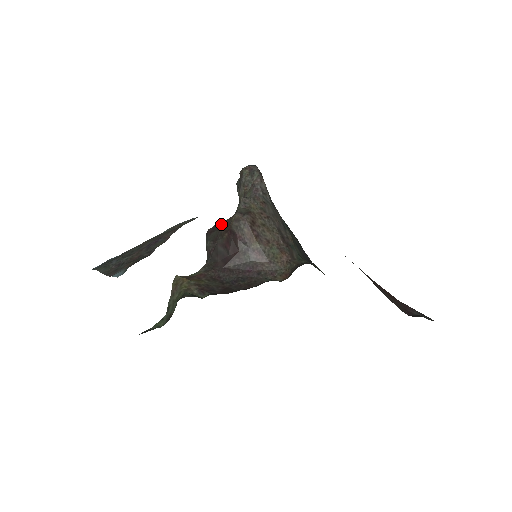
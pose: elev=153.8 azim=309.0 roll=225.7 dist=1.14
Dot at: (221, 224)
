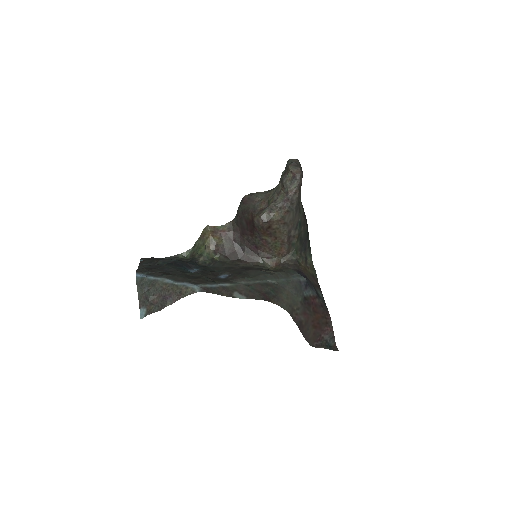
Dot at: (254, 201)
